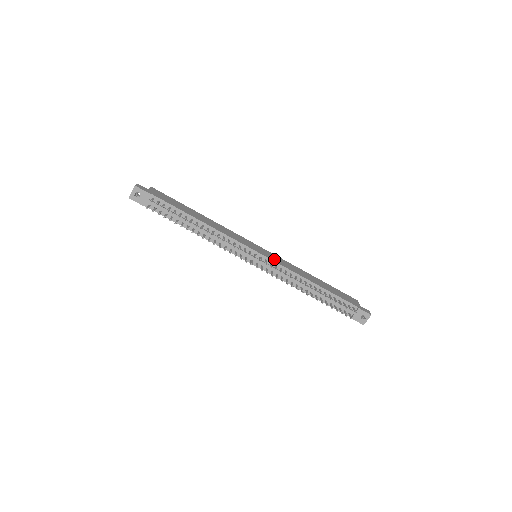
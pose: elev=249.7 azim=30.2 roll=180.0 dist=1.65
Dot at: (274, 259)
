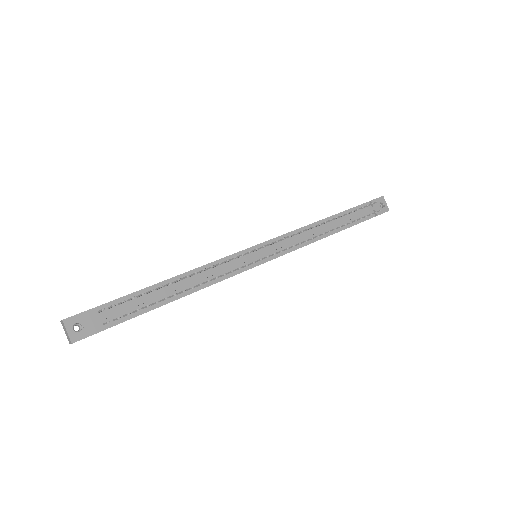
Dot at: occluded
